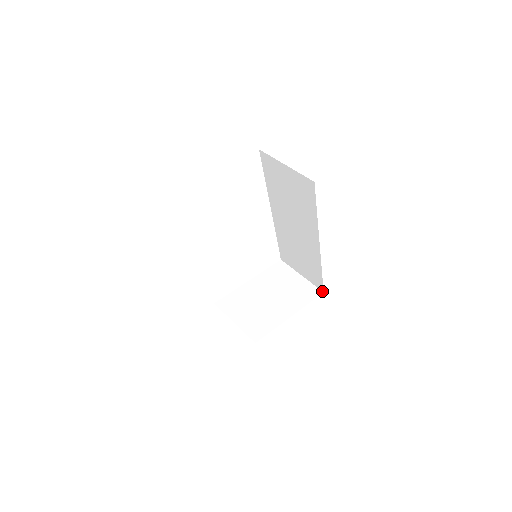
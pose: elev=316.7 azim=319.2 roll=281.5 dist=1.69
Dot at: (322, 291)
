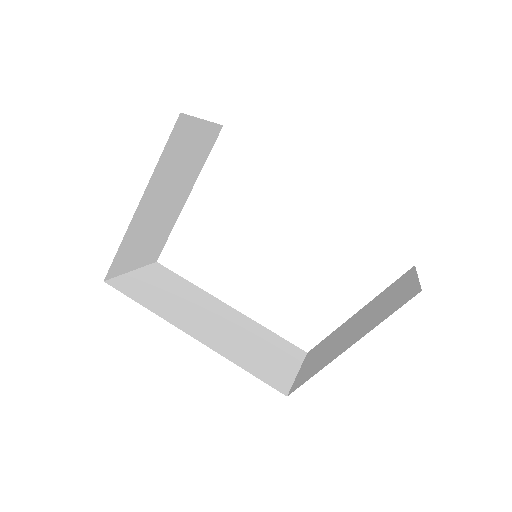
Dot at: (421, 289)
